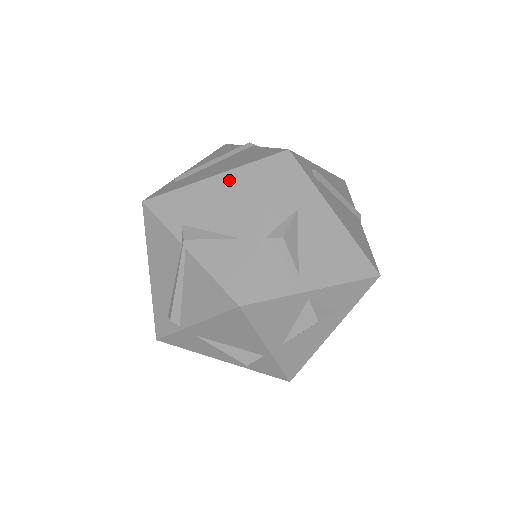
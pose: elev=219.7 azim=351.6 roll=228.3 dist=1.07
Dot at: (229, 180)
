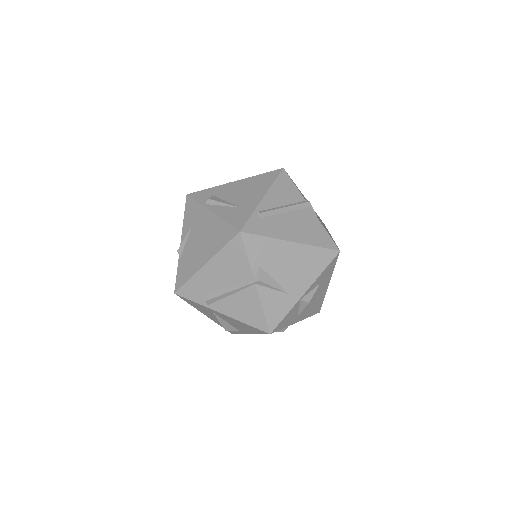
Dot at: (300, 251)
